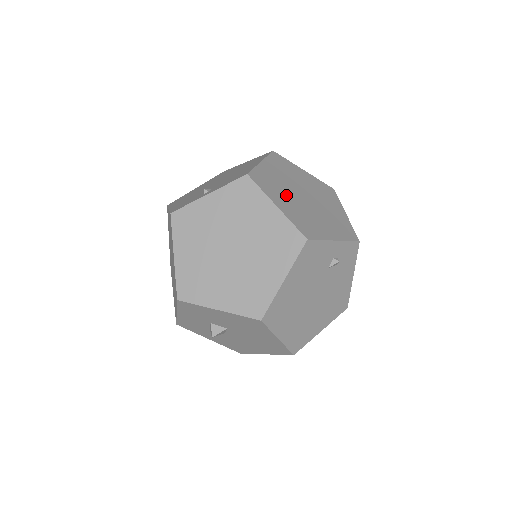
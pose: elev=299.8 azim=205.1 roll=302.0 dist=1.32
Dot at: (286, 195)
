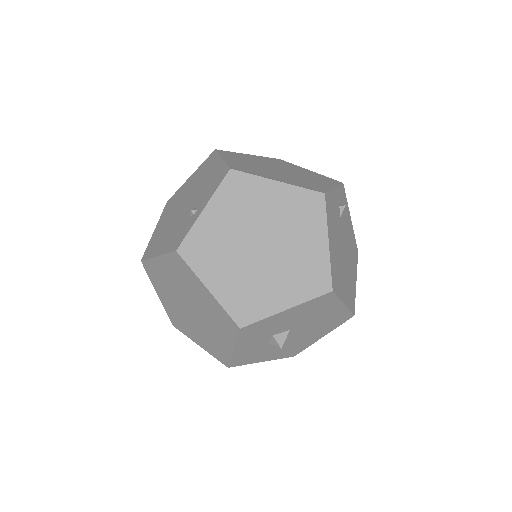
Dot at: (269, 172)
